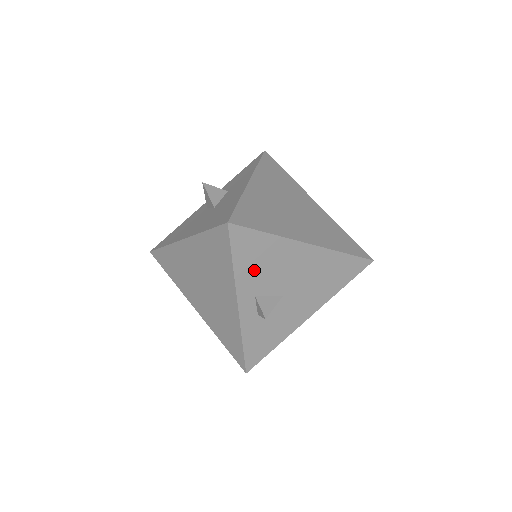
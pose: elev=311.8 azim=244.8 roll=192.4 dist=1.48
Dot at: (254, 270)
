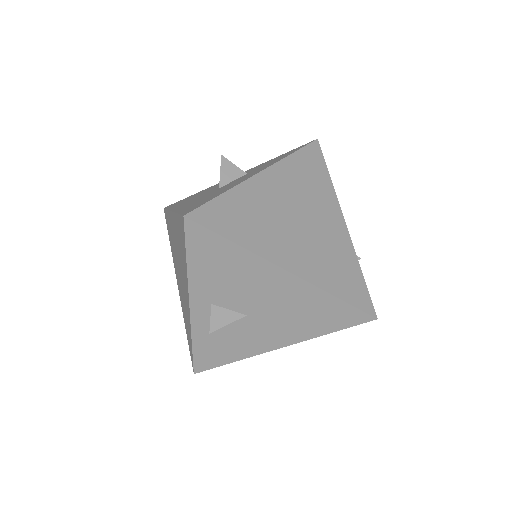
Dot at: (213, 277)
